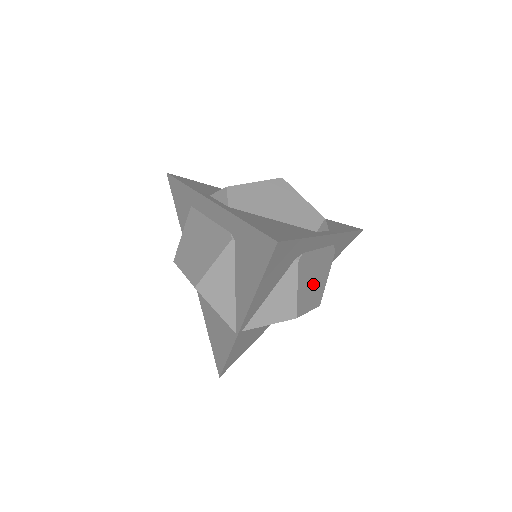
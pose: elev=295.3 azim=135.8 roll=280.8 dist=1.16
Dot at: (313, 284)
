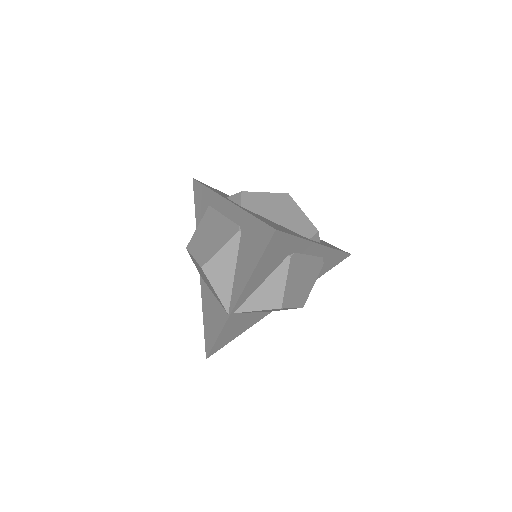
Dot at: (300, 285)
